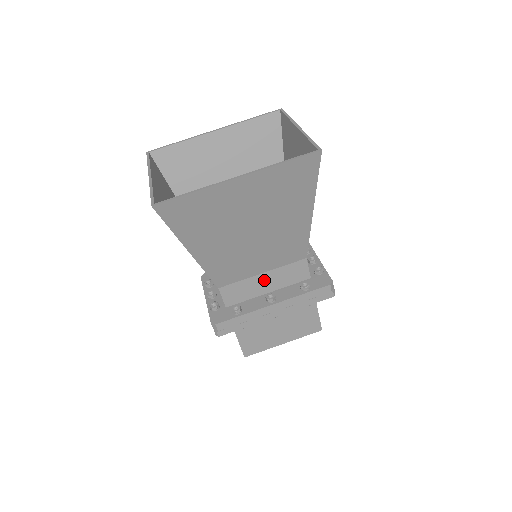
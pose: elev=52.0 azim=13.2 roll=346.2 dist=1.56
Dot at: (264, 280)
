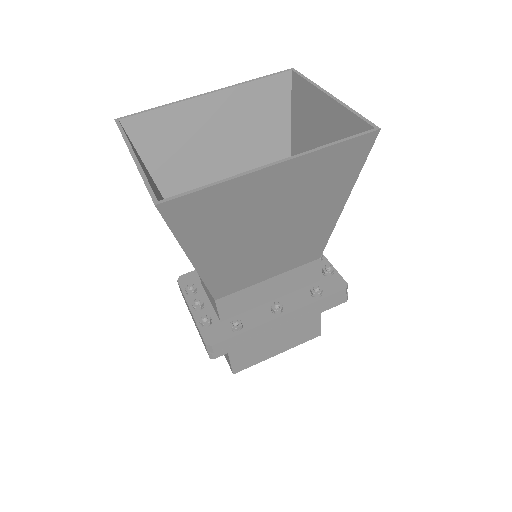
Dot at: (269, 286)
